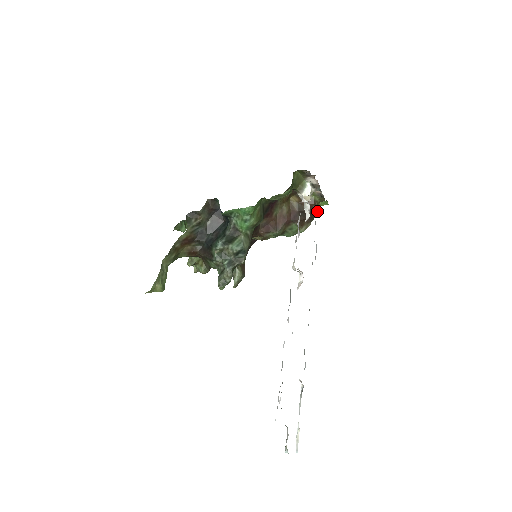
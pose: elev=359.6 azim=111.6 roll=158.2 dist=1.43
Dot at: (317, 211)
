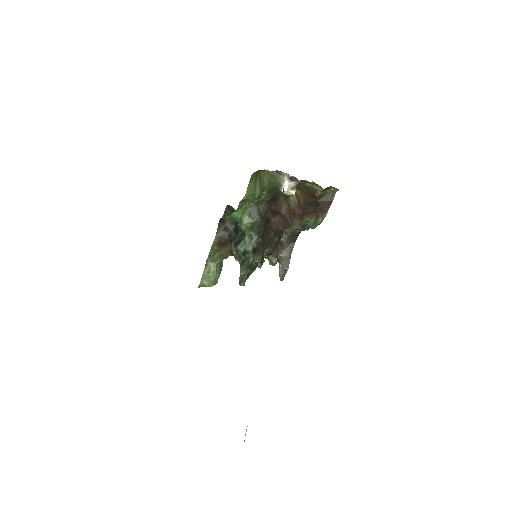
Dot at: (331, 199)
